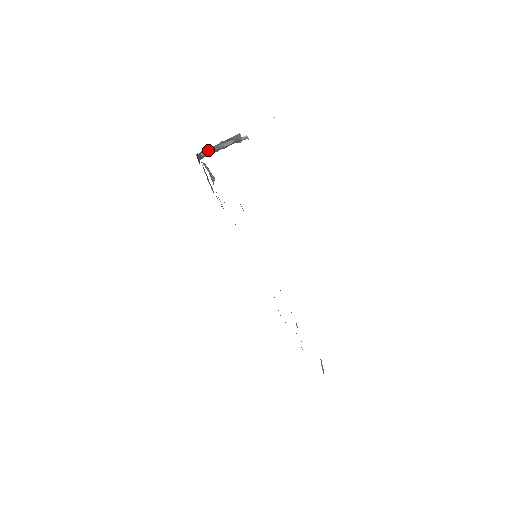
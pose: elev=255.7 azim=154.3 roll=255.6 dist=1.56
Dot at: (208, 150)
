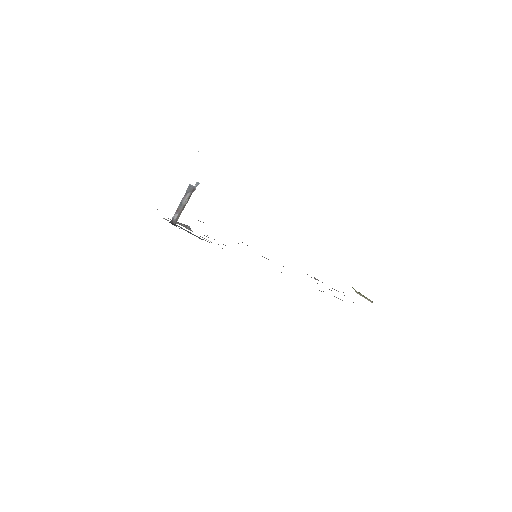
Dot at: (176, 213)
